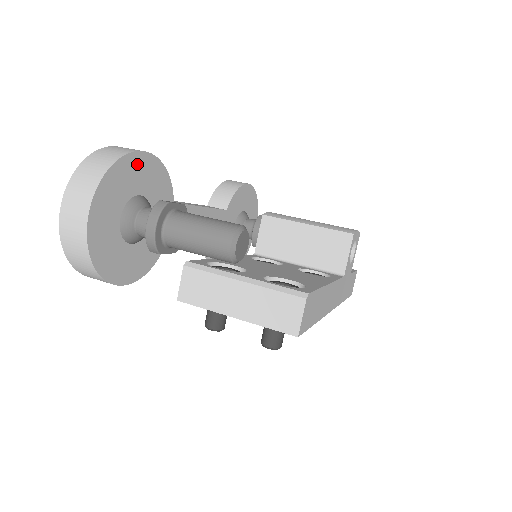
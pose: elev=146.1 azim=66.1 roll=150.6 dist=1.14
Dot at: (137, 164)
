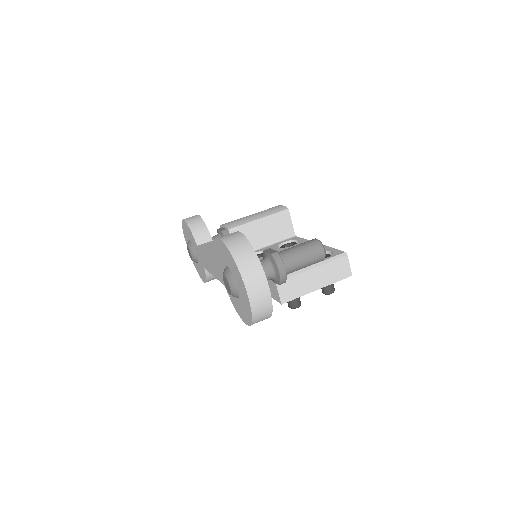
Dot at: occluded
